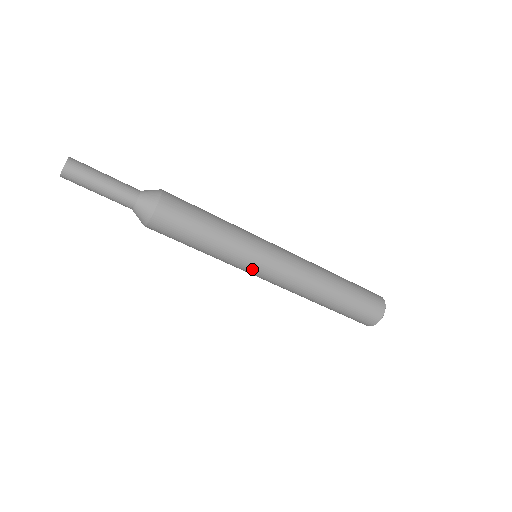
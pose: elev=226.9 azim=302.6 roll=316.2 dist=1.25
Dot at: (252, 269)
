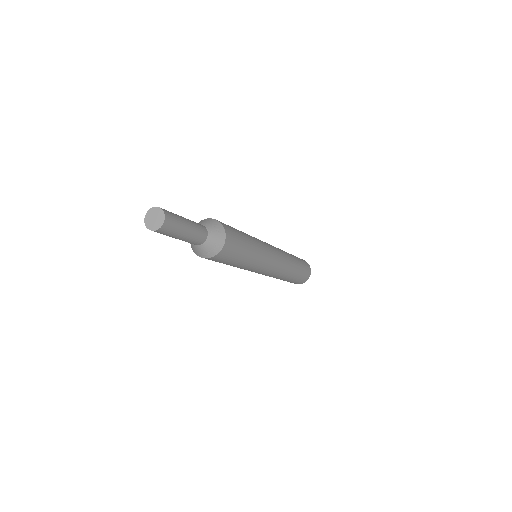
Dot at: occluded
